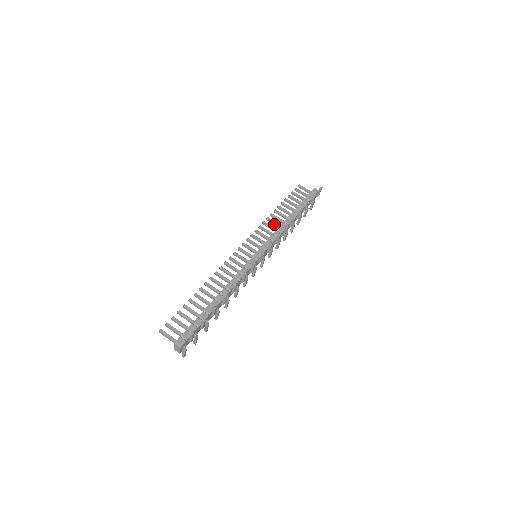
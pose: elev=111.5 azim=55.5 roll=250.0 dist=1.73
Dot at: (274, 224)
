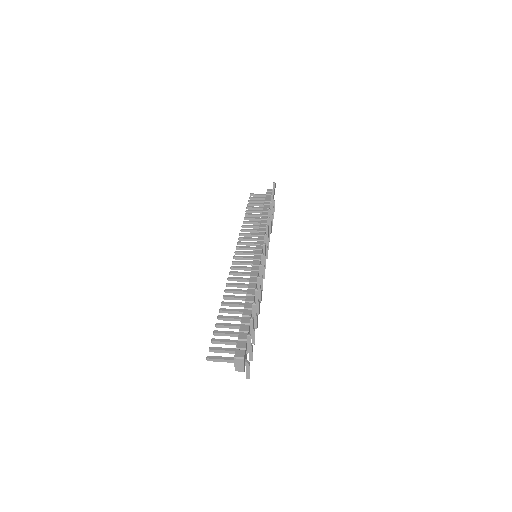
Dot at: occluded
